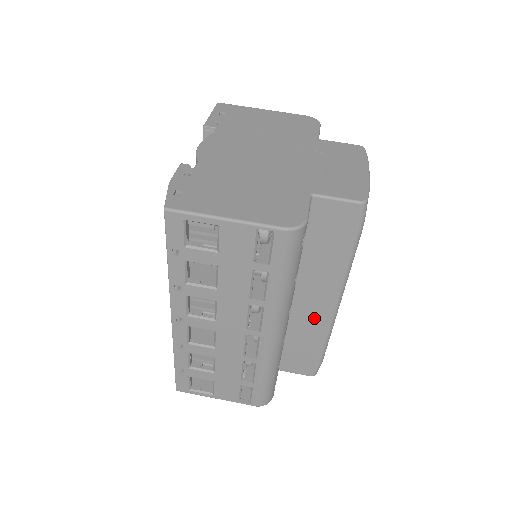
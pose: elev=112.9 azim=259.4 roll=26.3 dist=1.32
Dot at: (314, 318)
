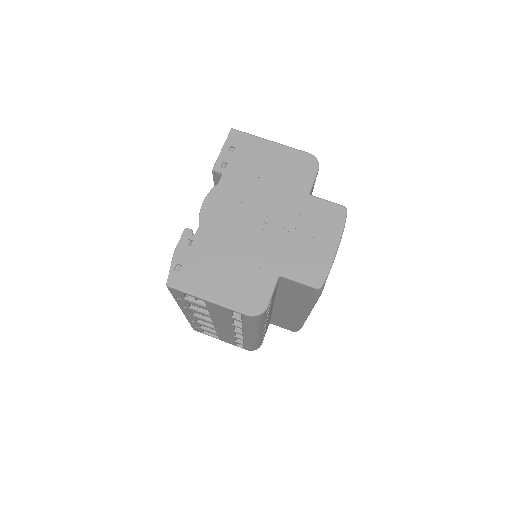
Dot at: (291, 315)
